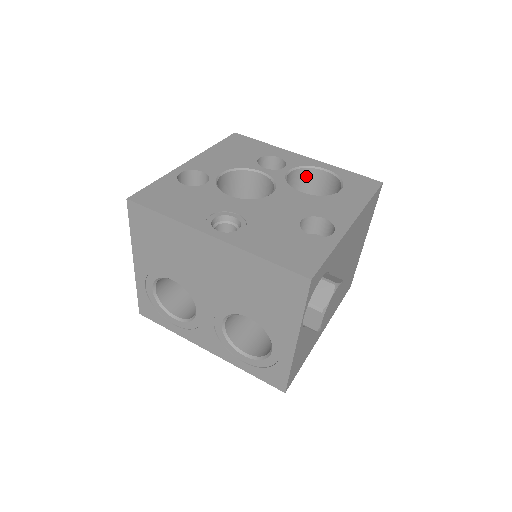
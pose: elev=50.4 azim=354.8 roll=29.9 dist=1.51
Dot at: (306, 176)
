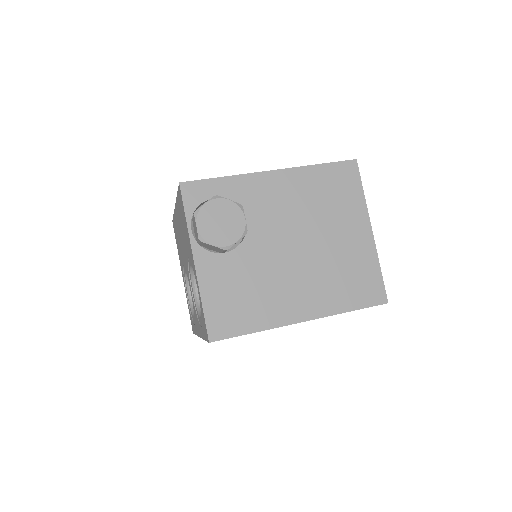
Dot at: occluded
